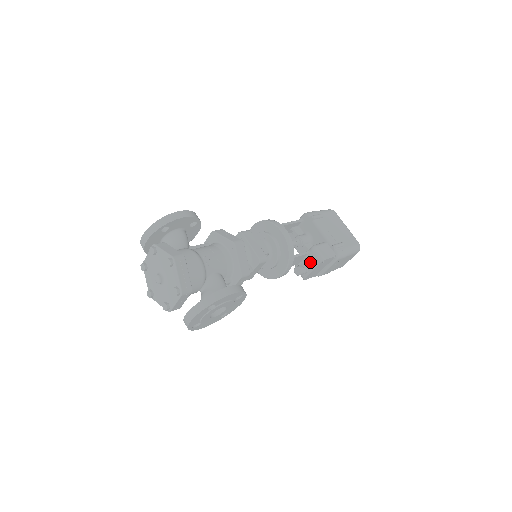
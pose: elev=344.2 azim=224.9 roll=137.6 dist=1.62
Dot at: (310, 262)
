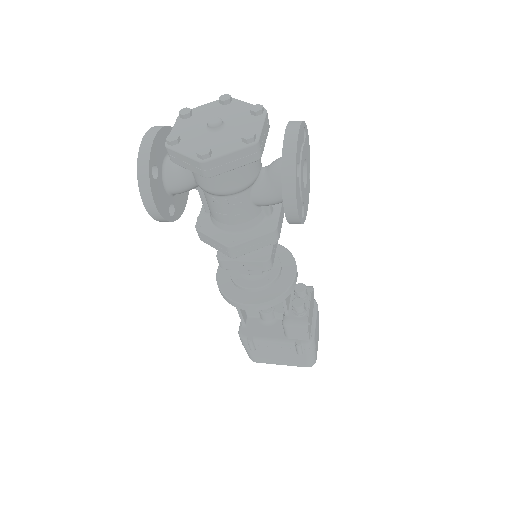
Dot at: (303, 286)
